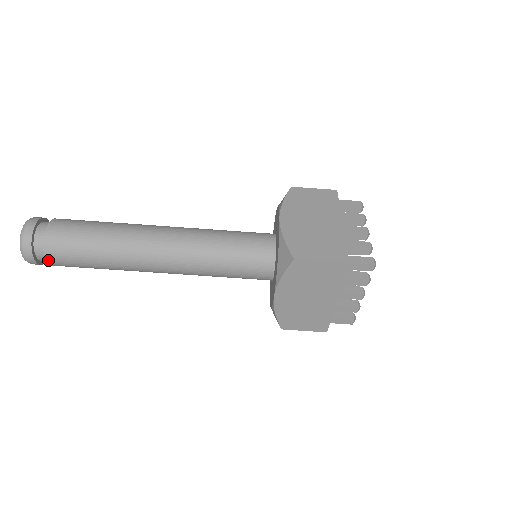
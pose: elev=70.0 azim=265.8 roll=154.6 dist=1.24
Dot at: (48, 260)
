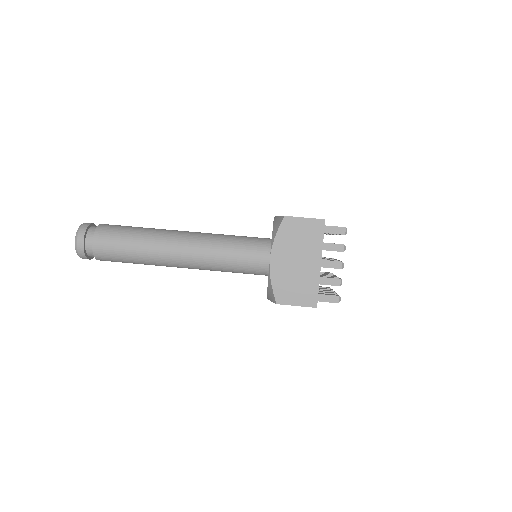
Dot at: (94, 244)
